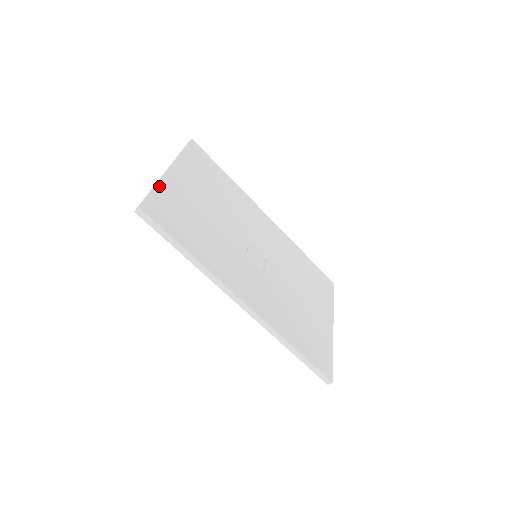
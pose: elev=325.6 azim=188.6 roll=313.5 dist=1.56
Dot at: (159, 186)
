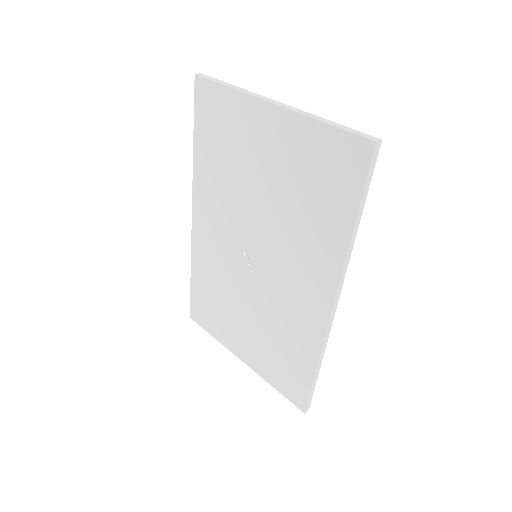
Dot at: occluded
